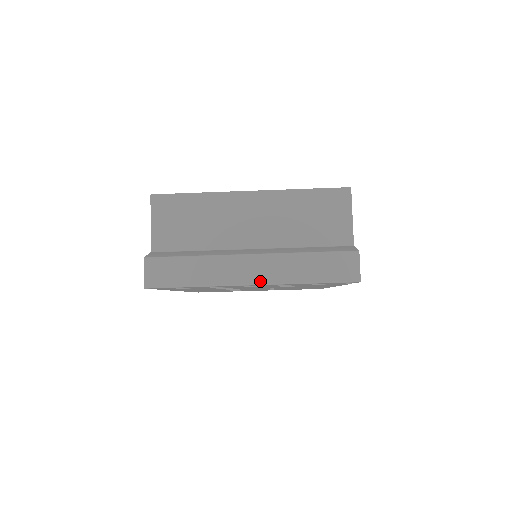
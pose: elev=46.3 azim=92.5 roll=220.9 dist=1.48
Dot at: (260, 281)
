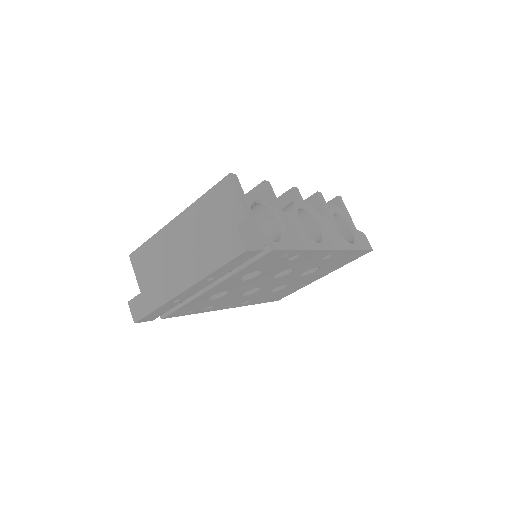
Dot at: (187, 285)
